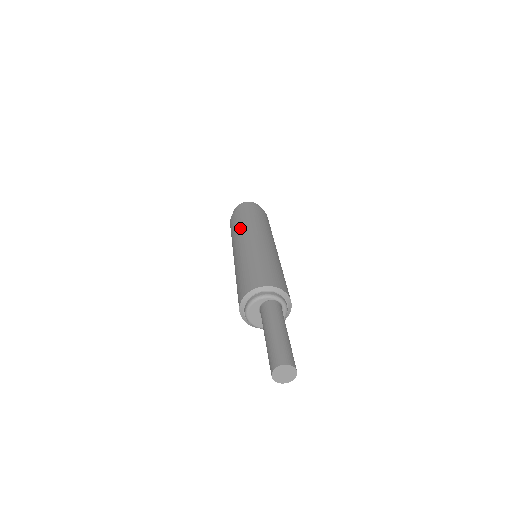
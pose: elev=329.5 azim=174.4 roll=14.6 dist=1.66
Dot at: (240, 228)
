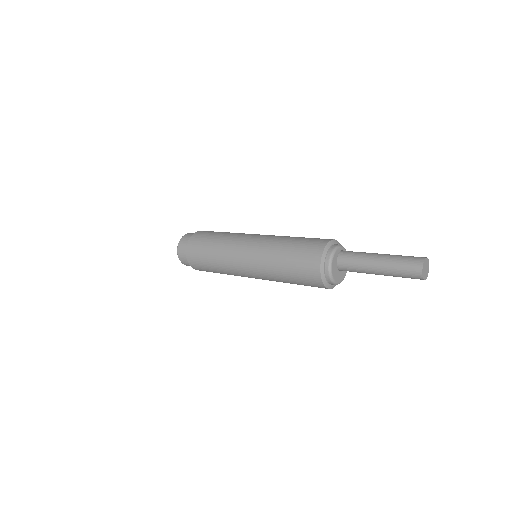
Dot at: (225, 238)
